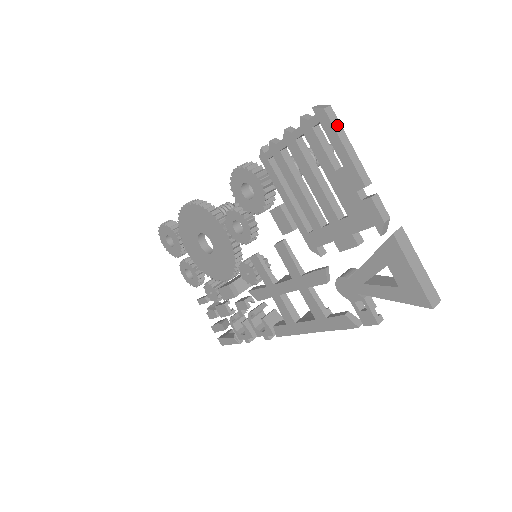
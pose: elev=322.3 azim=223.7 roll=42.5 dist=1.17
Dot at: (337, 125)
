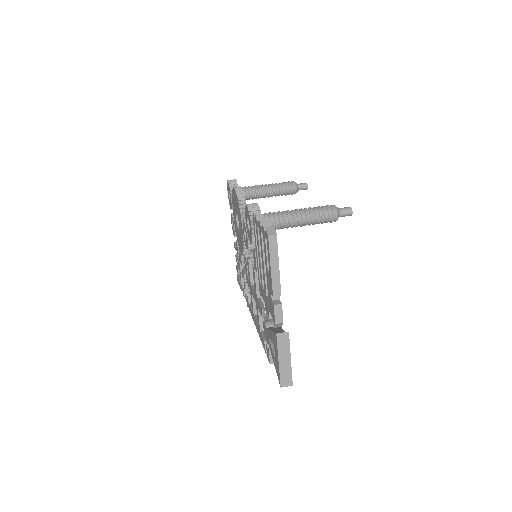
Dot at: (274, 249)
